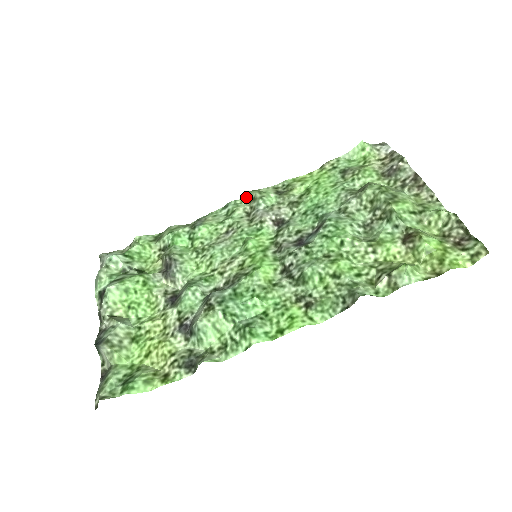
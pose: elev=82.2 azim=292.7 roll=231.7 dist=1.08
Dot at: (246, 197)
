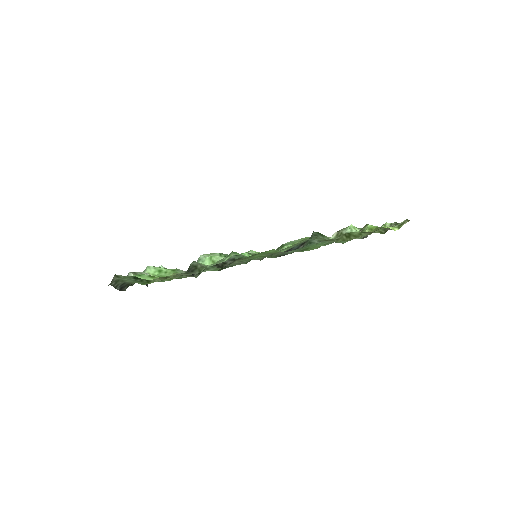
Dot at: occluded
